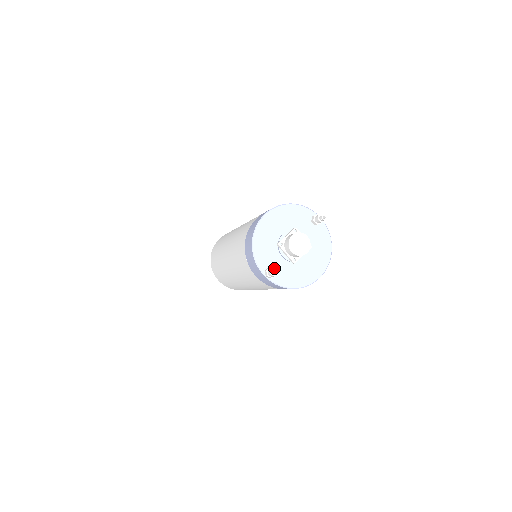
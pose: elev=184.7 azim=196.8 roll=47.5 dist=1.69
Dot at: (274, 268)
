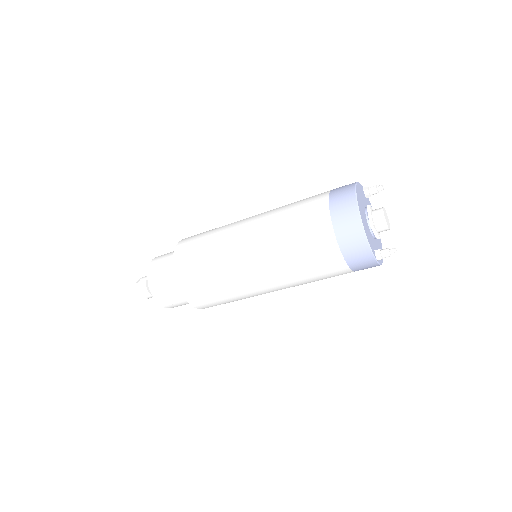
Dot at: occluded
